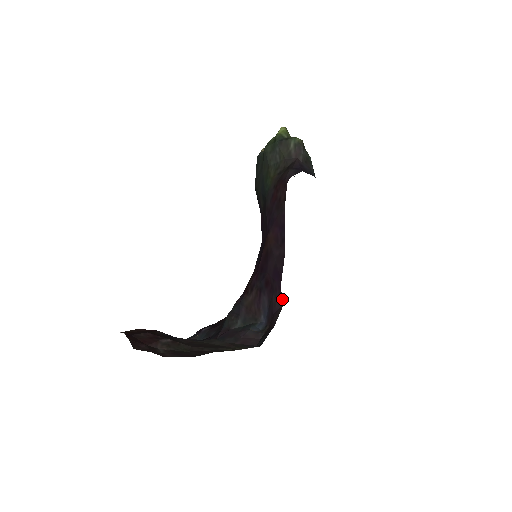
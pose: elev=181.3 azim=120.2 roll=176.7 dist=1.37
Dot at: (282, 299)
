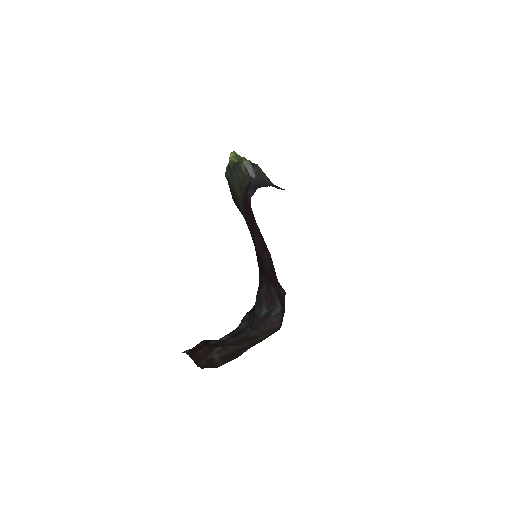
Dot at: (283, 289)
